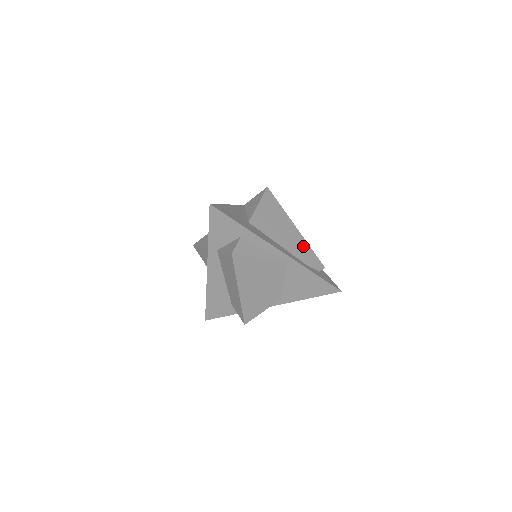
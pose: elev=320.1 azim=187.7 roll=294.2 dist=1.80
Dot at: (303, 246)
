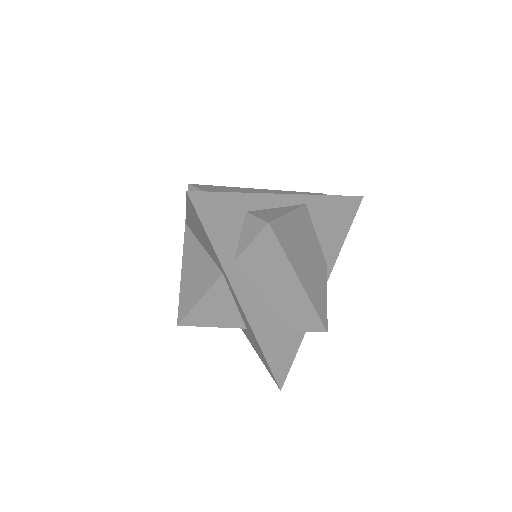
Dot at: (289, 193)
